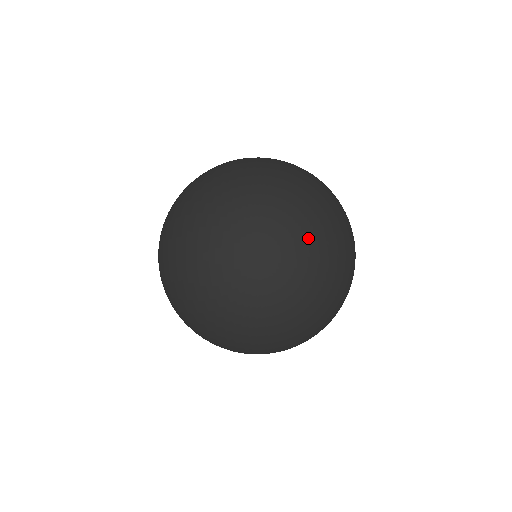
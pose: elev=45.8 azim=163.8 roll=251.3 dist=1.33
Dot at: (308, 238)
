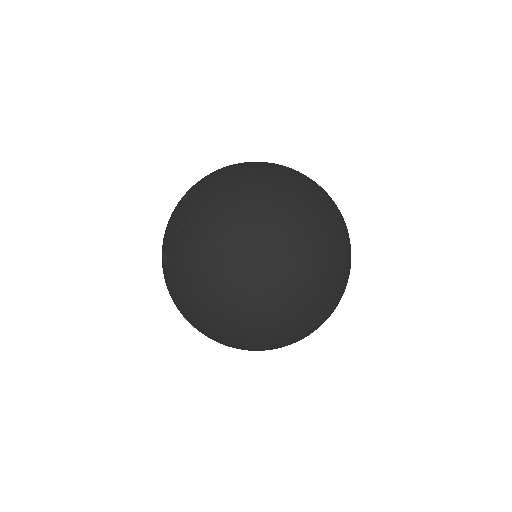
Dot at: (350, 263)
